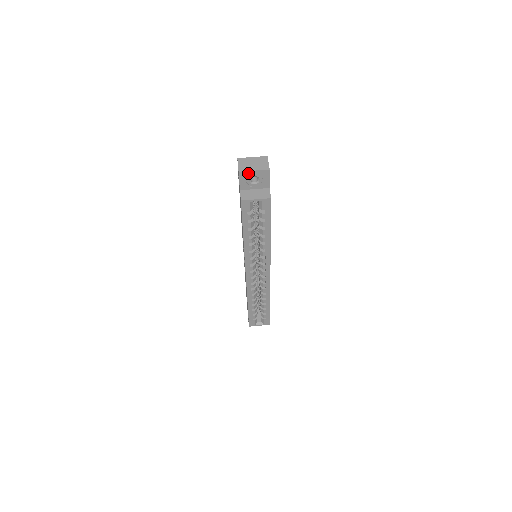
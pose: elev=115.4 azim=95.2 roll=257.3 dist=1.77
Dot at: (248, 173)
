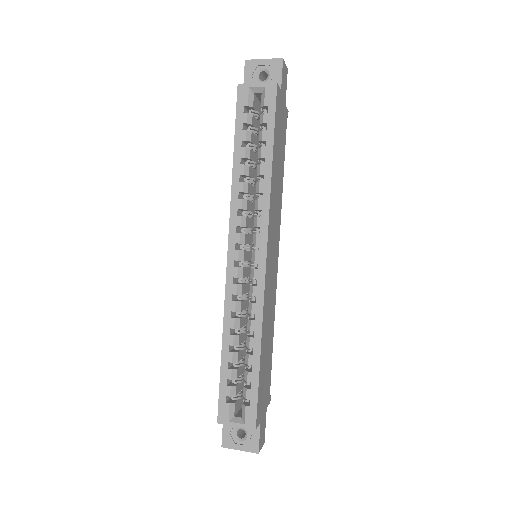
Dot at: (256, 63)
